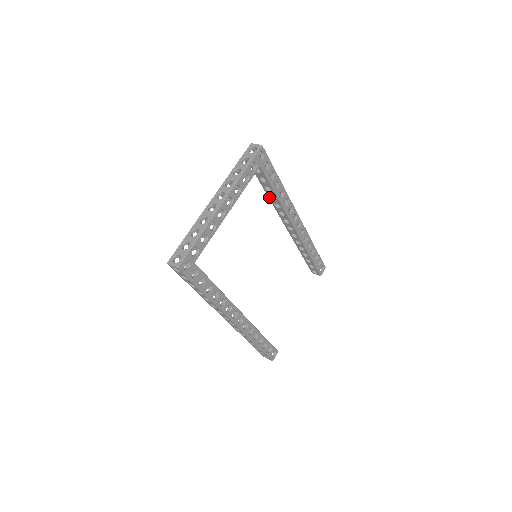
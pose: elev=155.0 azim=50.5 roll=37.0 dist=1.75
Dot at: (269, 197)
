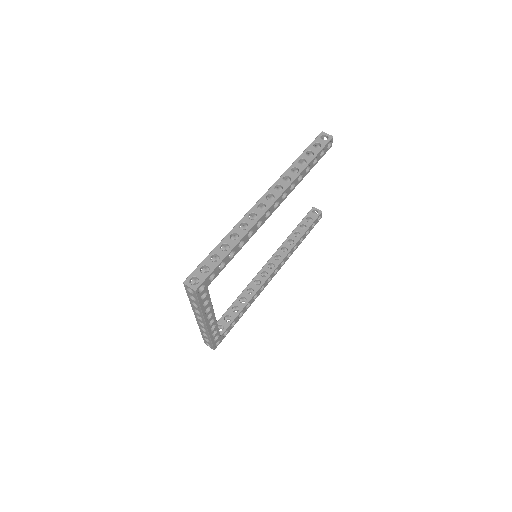
Dot at: occluded
